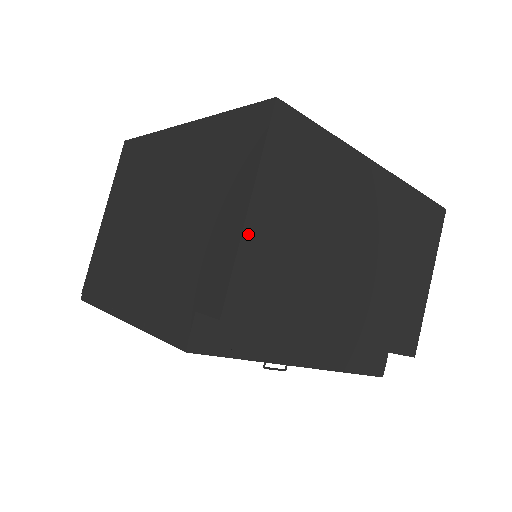
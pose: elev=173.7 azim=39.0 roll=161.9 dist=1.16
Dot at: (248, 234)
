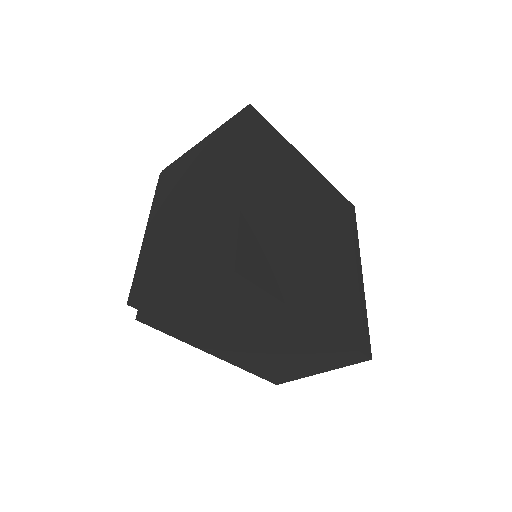
Dot at: (173, 305)
